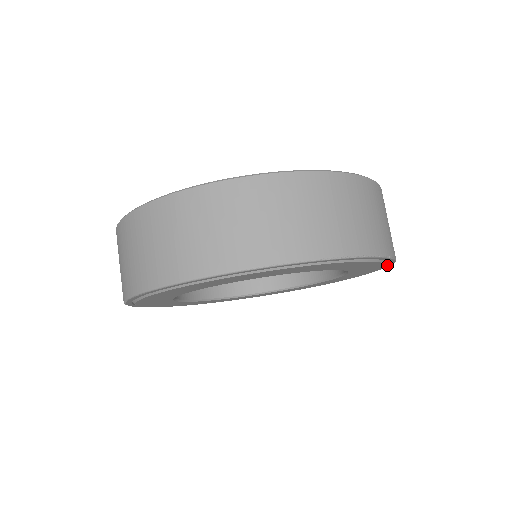
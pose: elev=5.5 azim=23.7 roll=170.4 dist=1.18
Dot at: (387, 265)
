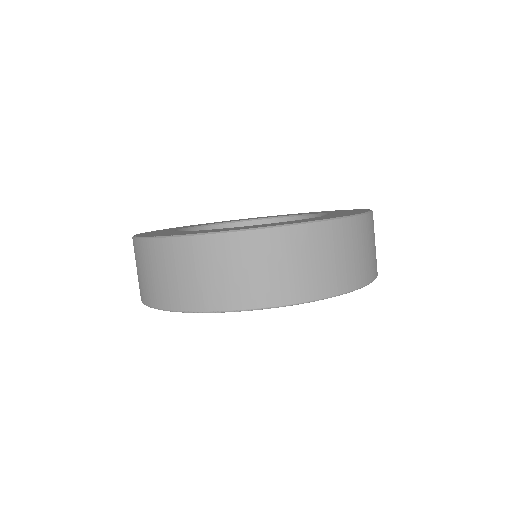
Dot at: (317, 299)
